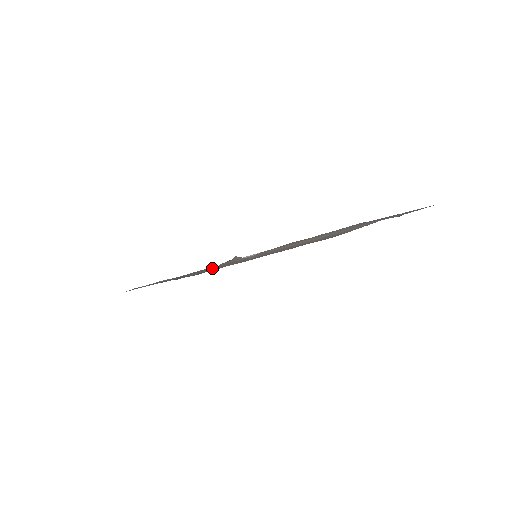
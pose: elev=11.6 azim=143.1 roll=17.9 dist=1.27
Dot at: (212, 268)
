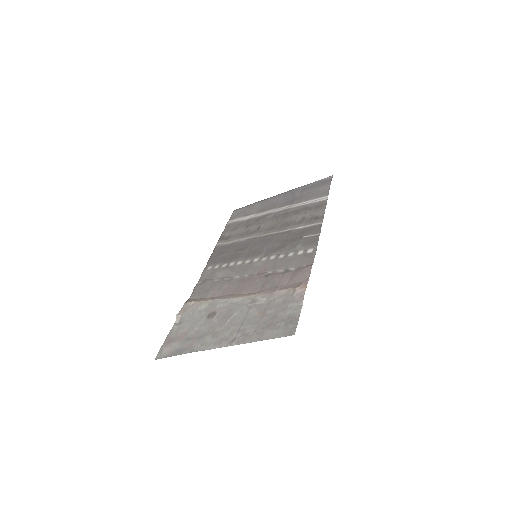
Dot at: (245, 243)
